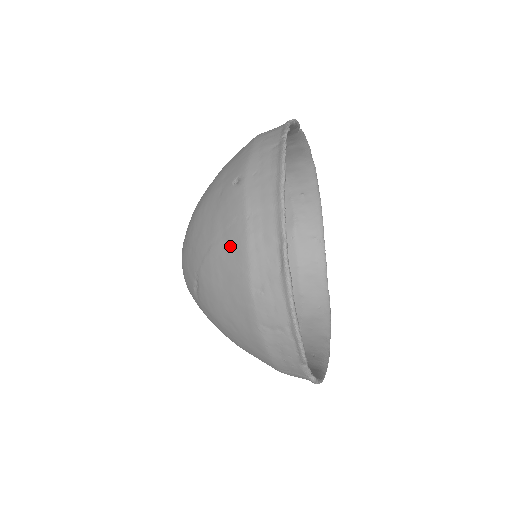
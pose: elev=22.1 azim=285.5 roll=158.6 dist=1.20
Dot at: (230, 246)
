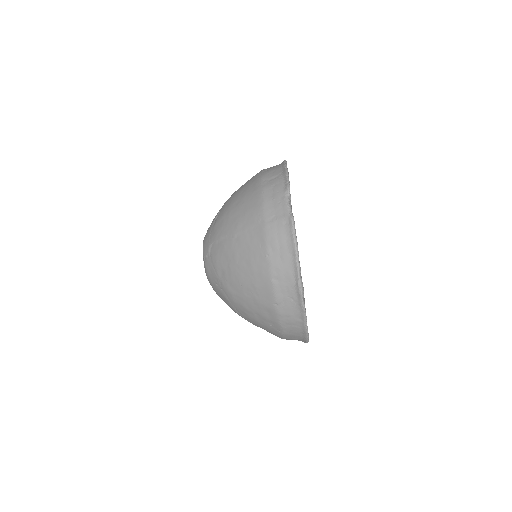
Dot at: occluded
